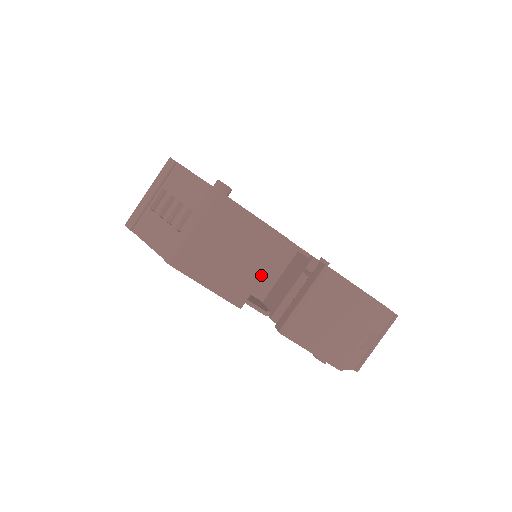
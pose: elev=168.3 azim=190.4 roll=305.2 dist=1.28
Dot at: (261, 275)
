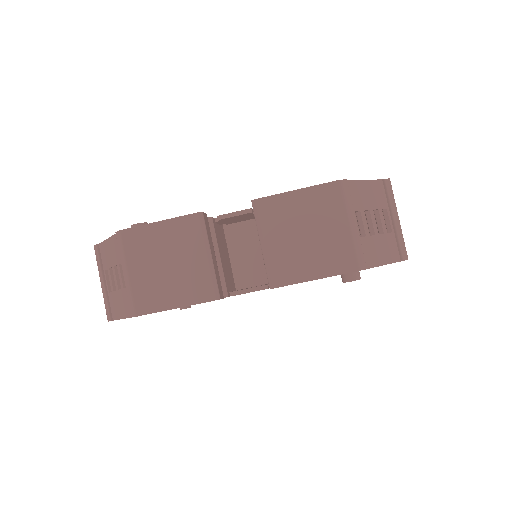
Dot at: (208, 259)
